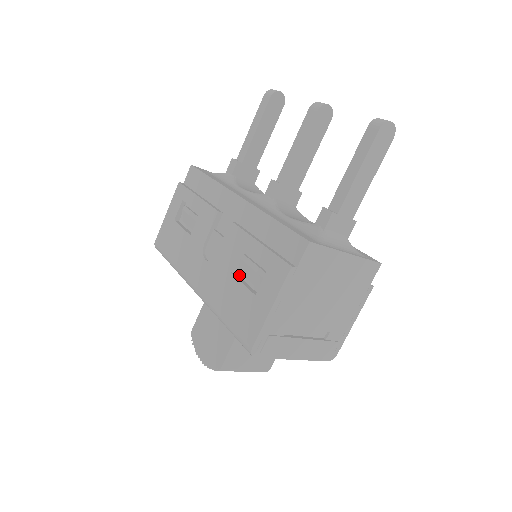
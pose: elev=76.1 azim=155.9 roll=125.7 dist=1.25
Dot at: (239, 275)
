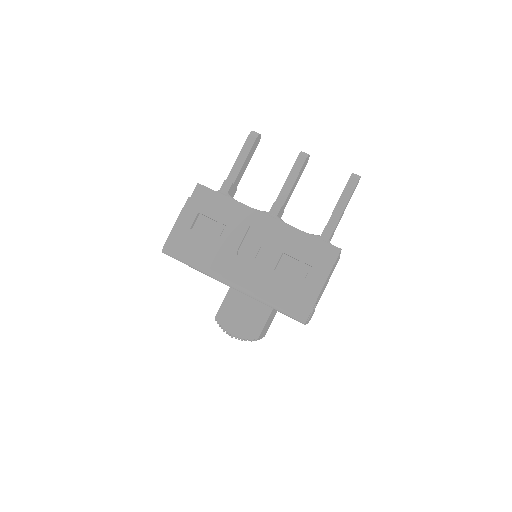
Dot at: (279, 271)
